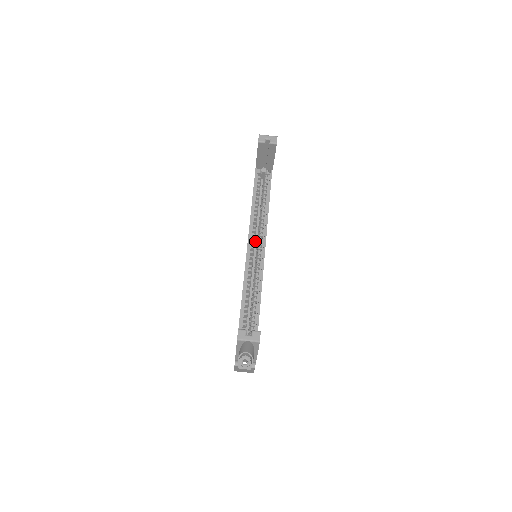
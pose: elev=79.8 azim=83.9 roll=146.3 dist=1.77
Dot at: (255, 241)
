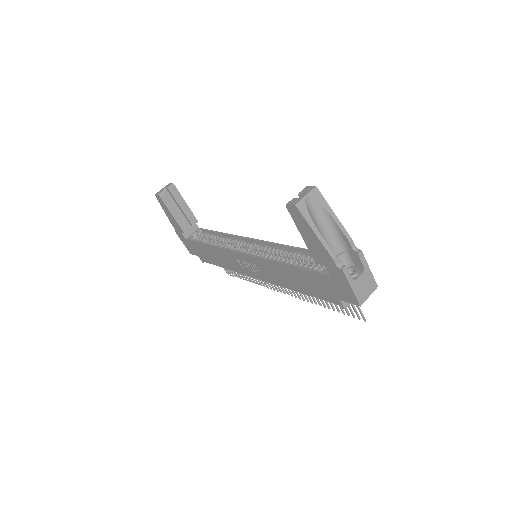
Dot at: occluded
